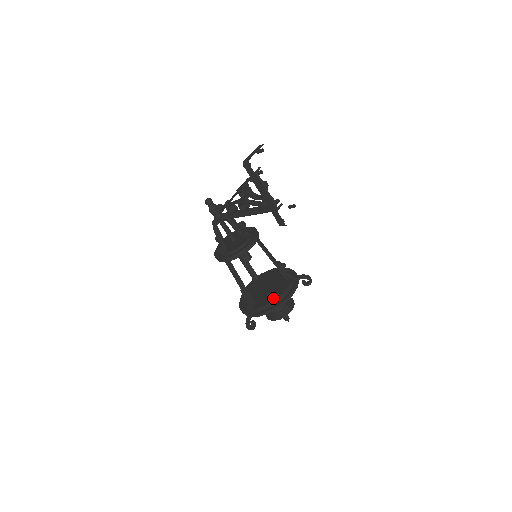
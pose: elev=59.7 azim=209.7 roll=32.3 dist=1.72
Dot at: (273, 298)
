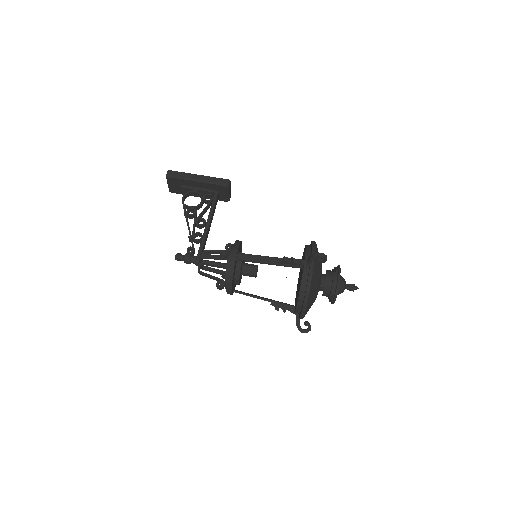
Dot at: occluded
